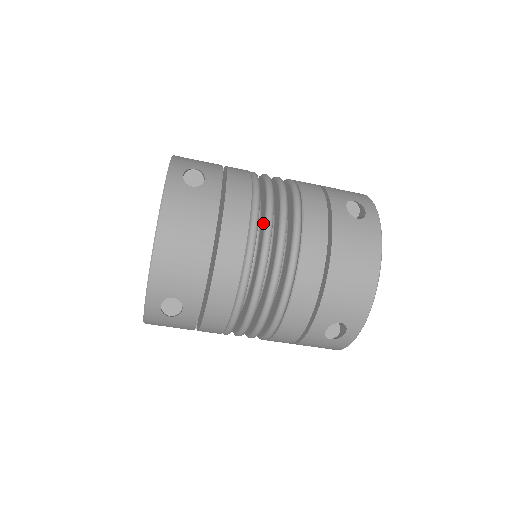
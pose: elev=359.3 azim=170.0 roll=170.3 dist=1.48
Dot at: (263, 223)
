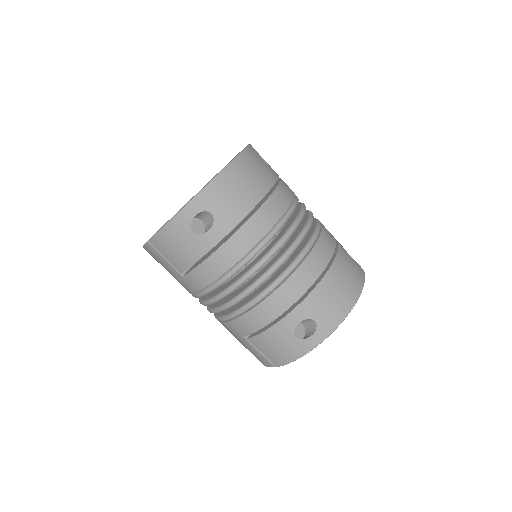
Dot at: (296, 215)
